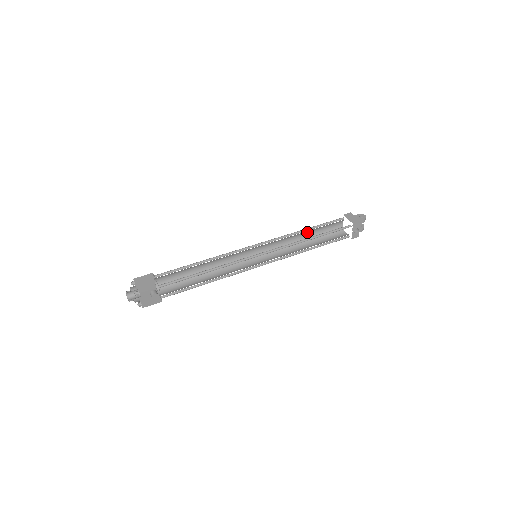
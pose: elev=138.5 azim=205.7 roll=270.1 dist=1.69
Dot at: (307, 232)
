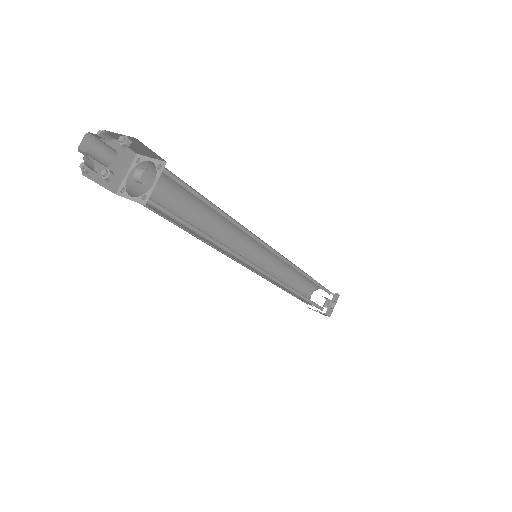
Dot at: (290, 277)
